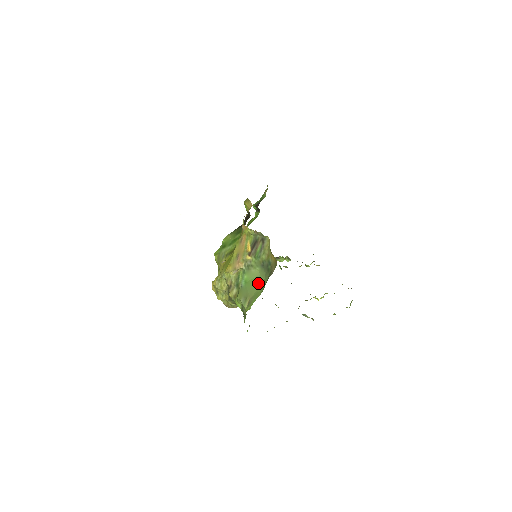
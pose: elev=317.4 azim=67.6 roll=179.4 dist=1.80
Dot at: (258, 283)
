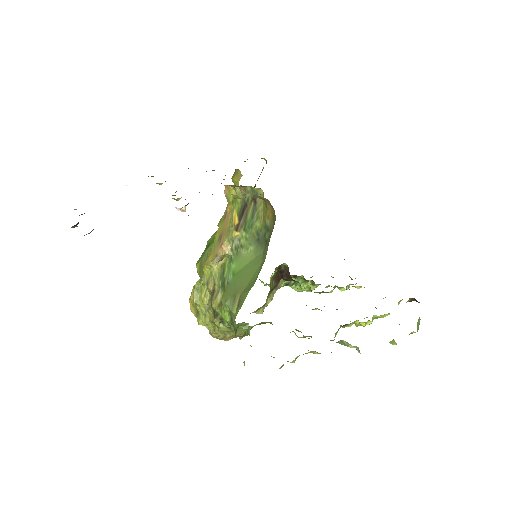
Dot at: (252, 269)
